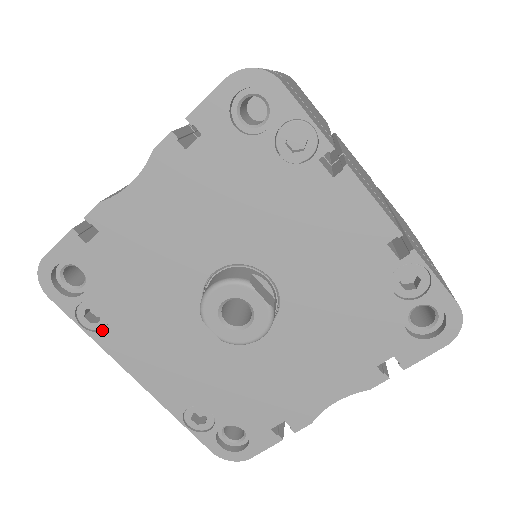
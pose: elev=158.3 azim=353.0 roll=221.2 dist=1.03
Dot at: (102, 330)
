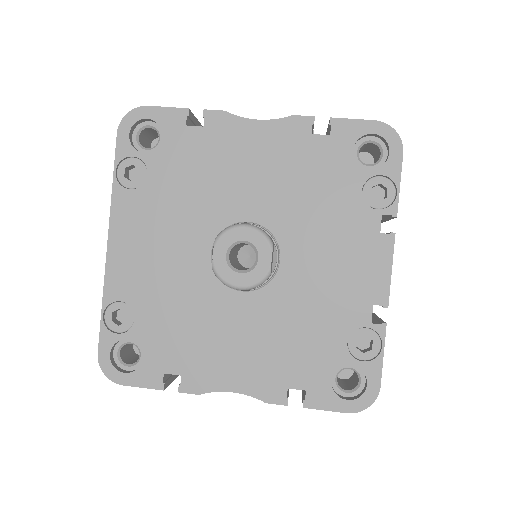
Dot at: occluded
